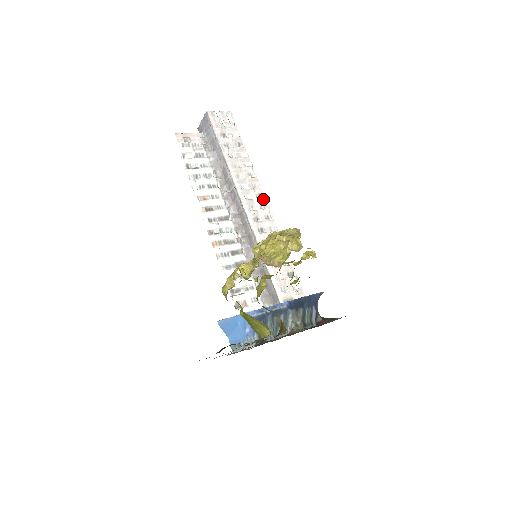
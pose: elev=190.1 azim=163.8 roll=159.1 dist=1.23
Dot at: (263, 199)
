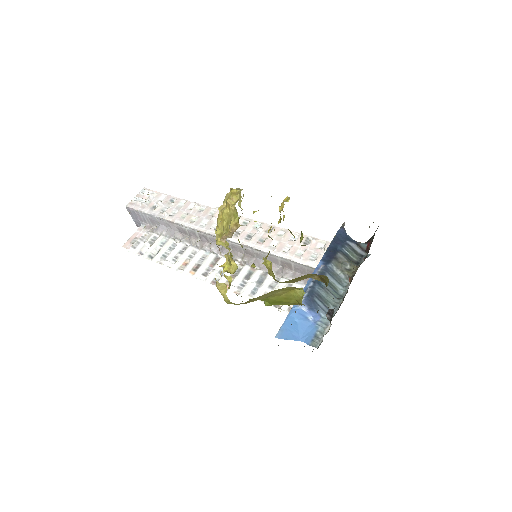
Dot at: occluded
